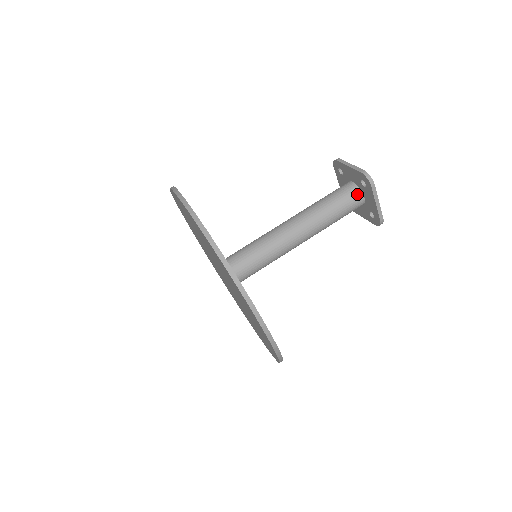
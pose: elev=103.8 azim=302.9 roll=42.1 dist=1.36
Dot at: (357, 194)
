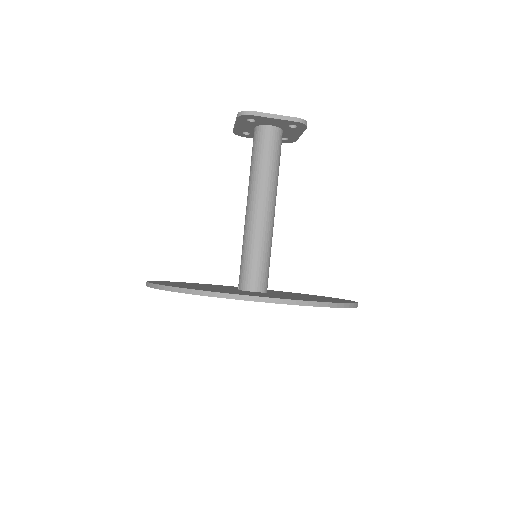
Dot at: (263, 131)
